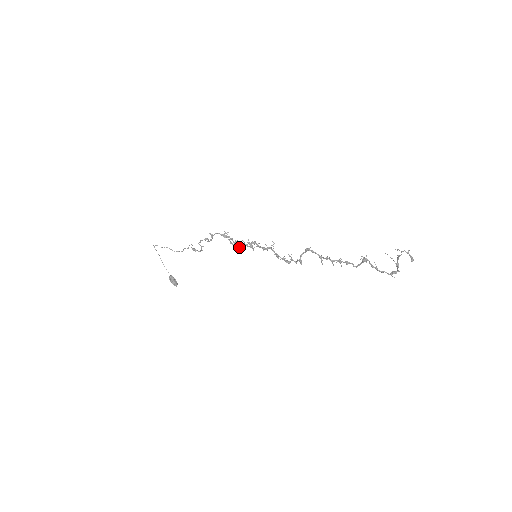
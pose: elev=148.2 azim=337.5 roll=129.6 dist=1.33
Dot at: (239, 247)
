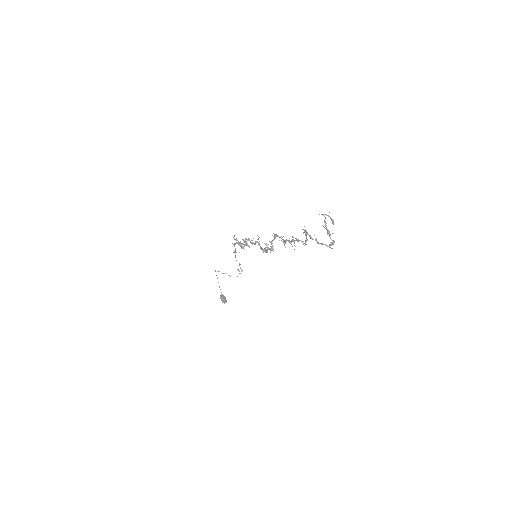
Dot at: (244, 249)
